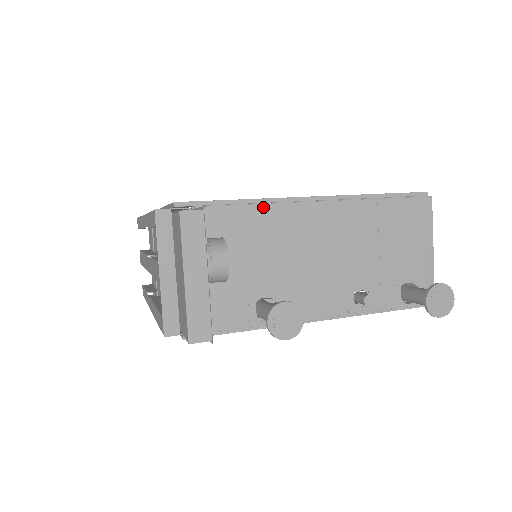
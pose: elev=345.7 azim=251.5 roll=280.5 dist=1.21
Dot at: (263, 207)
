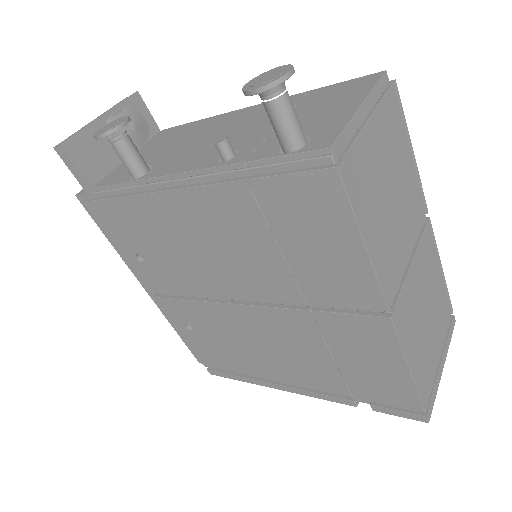
Dot at: (202, 120)
